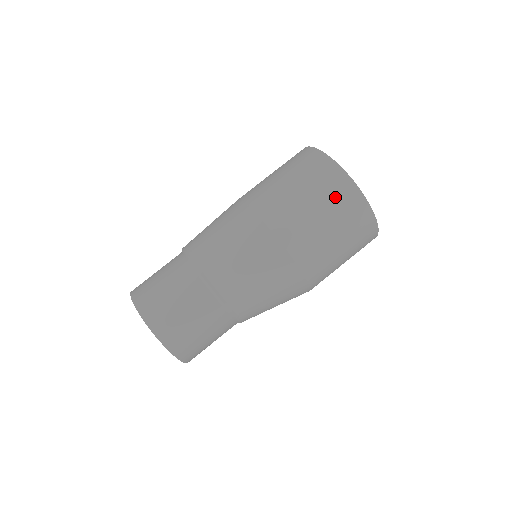
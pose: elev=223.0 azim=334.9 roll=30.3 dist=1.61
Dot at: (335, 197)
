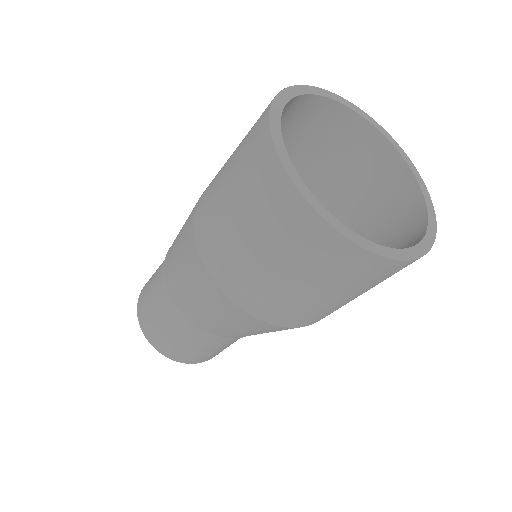
Dot at: (293, 243)
